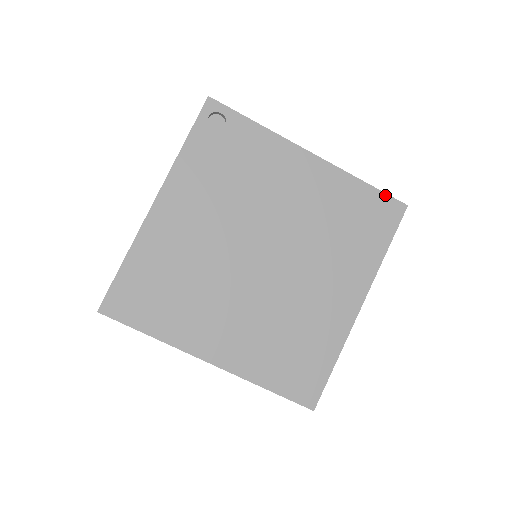
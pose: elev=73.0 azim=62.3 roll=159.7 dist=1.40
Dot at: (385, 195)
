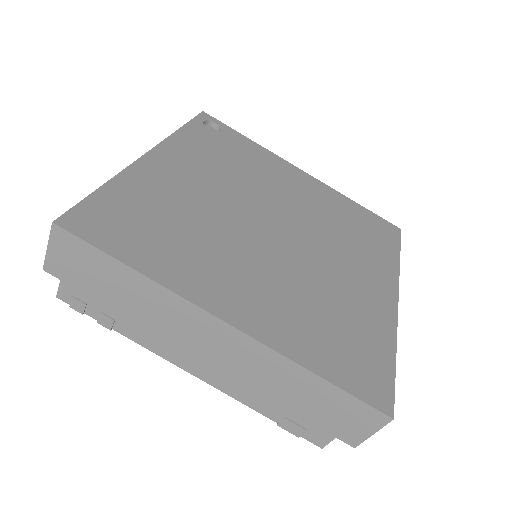
Dot at: (378, 216)
